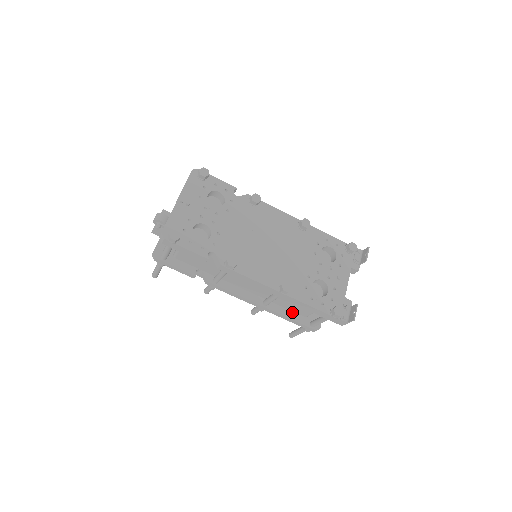
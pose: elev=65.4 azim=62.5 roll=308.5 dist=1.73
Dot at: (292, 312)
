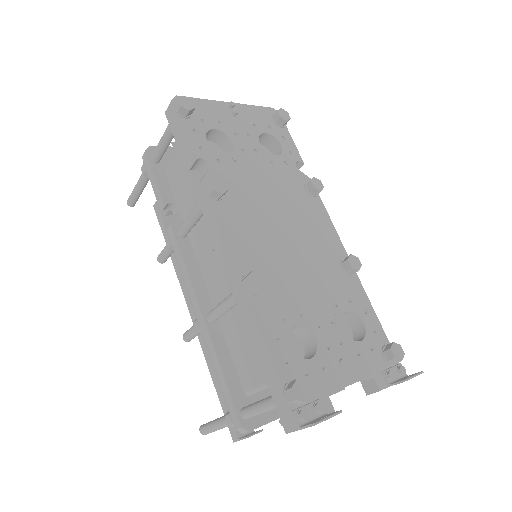
Dot at: (233, 366)
